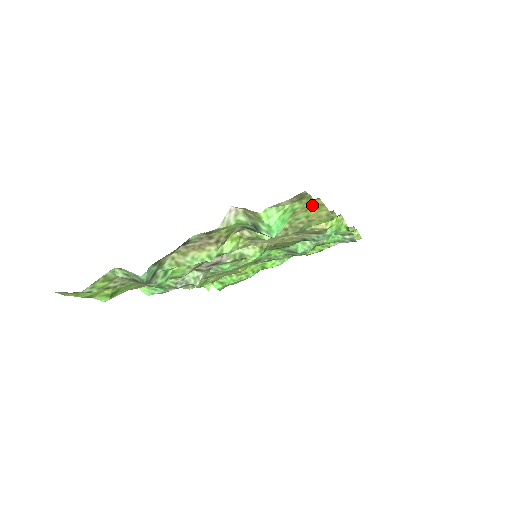
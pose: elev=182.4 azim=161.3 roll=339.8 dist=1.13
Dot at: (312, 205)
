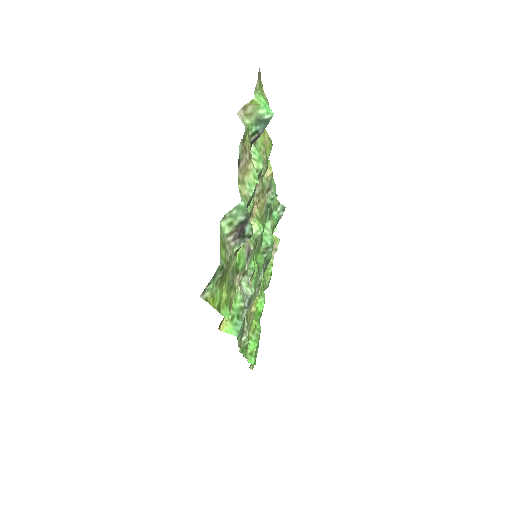
Dot at: (265, 96)
